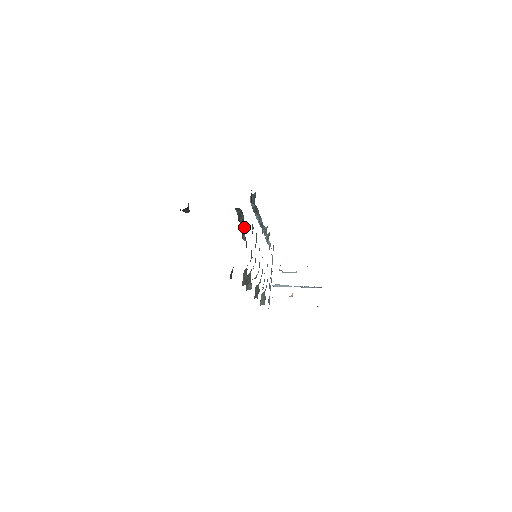
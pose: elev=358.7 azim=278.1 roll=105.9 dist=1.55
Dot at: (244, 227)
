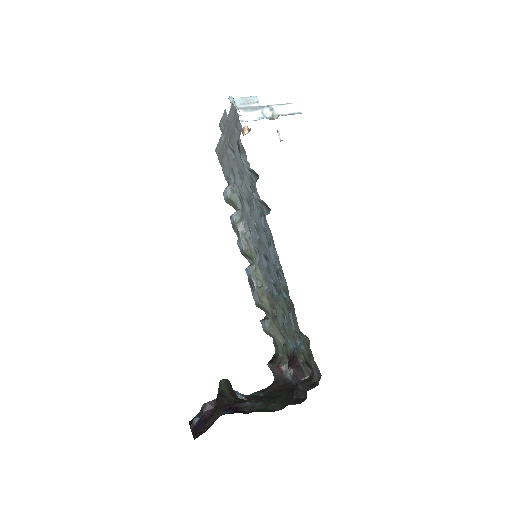
Dot at: occluded
